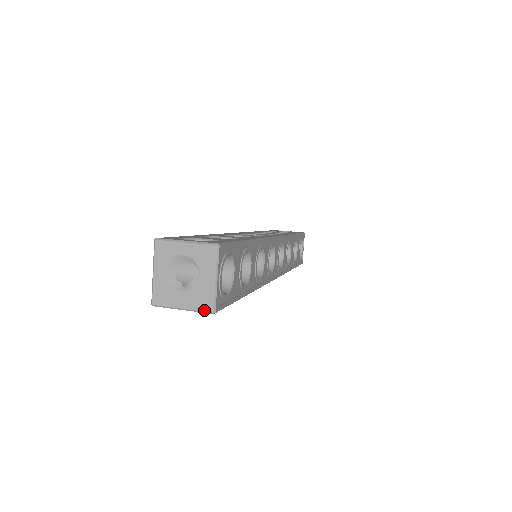
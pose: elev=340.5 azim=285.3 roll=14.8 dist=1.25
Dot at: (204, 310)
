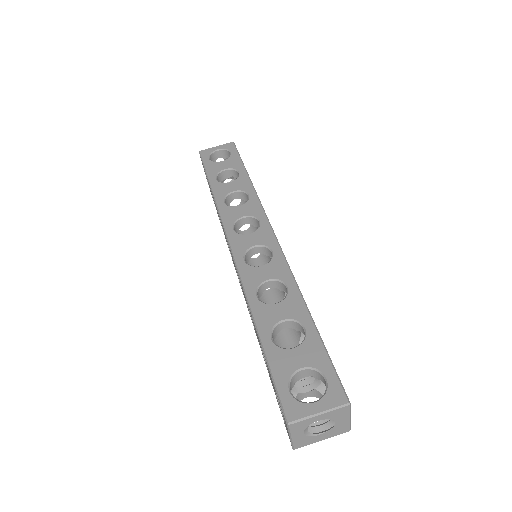
Dot at: occluded
